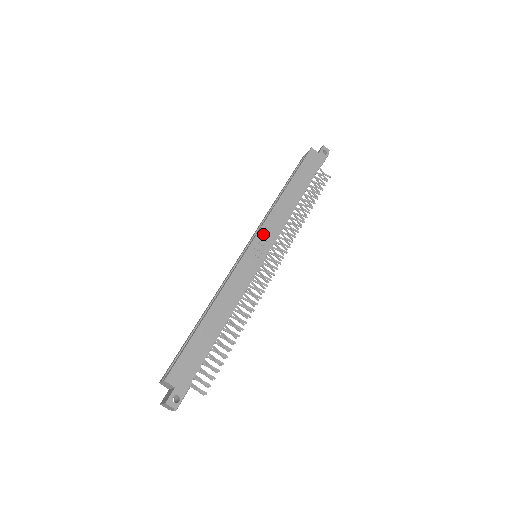
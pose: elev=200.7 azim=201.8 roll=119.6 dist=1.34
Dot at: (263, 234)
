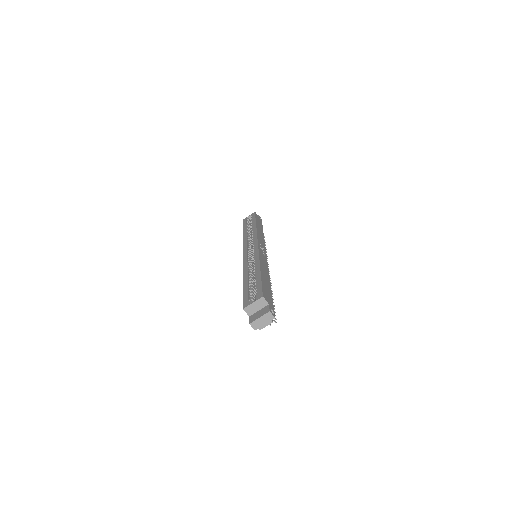
Dot at: (260, 242)
